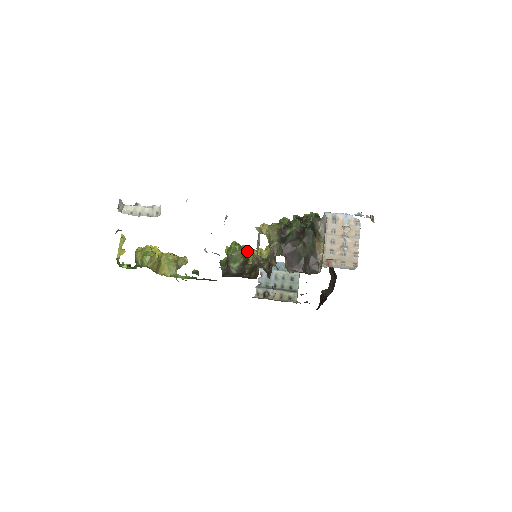
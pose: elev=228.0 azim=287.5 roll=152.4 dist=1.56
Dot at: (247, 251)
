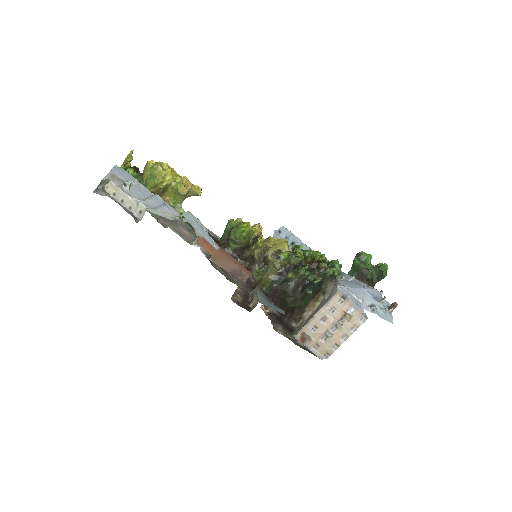
Dot at: (255, 237)
